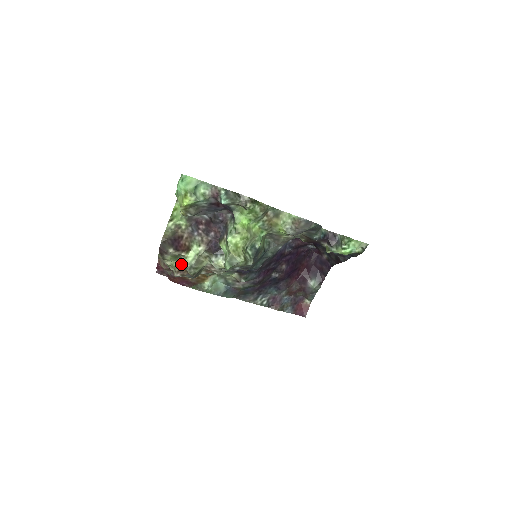
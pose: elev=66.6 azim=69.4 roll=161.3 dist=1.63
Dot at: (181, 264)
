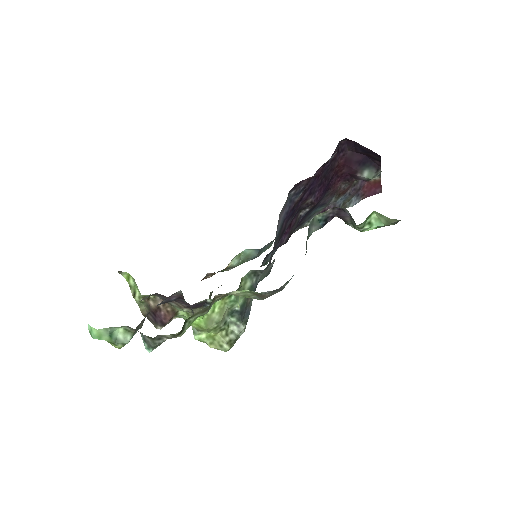
Dot at: occluded
